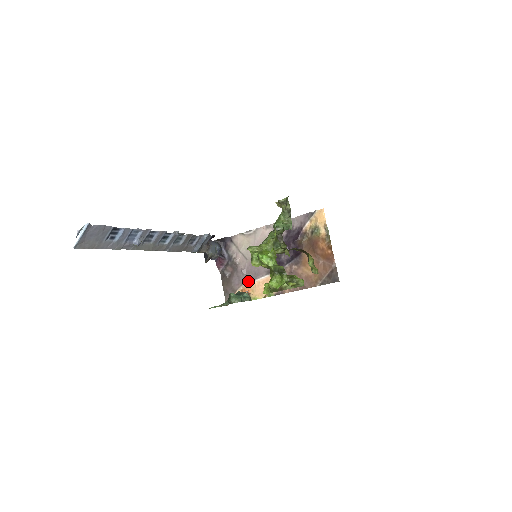
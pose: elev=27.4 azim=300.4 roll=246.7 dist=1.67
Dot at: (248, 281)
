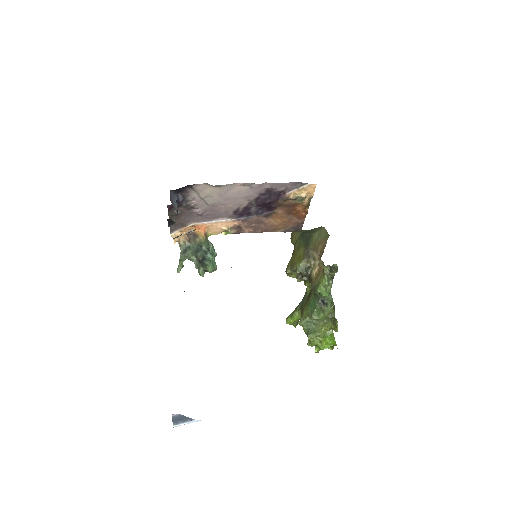
Dot at: (204, 220)
